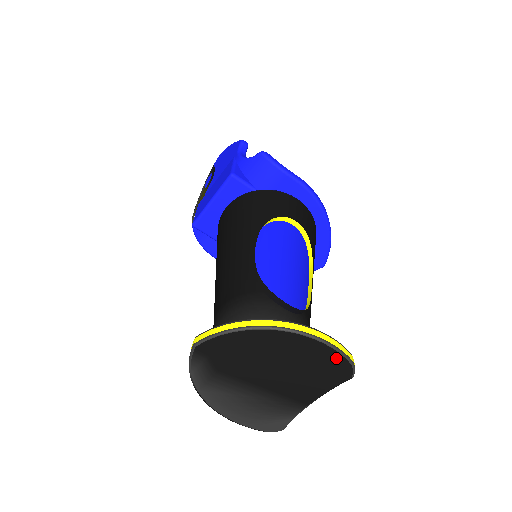
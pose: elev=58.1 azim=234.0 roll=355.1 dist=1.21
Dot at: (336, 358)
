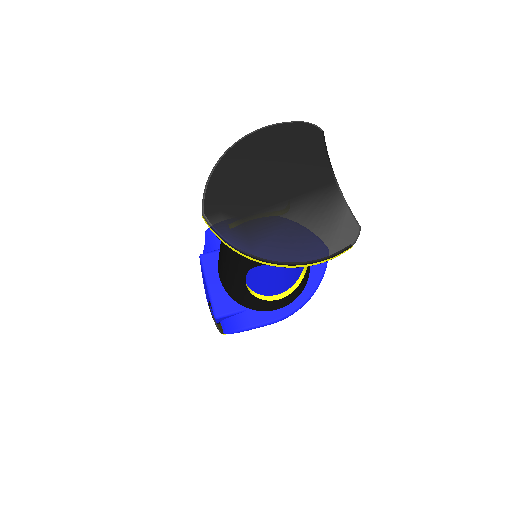
Dot at: (291, 128)
